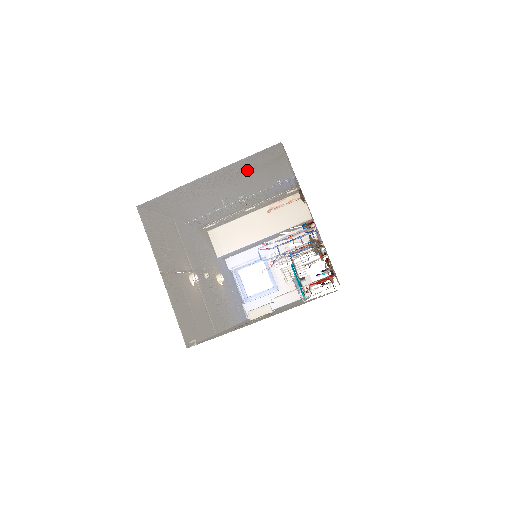
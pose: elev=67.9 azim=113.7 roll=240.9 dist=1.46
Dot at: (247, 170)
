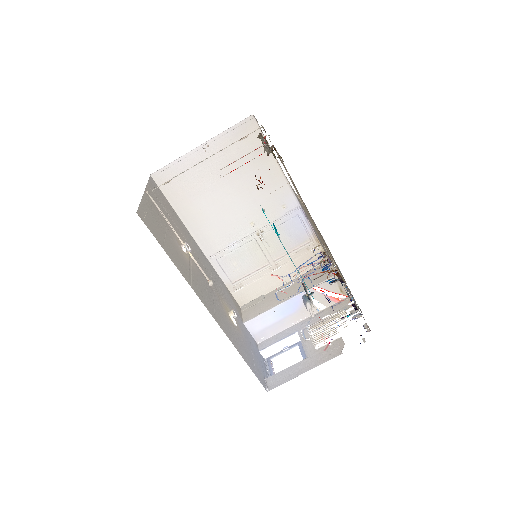
Dot at: (239, 159)
